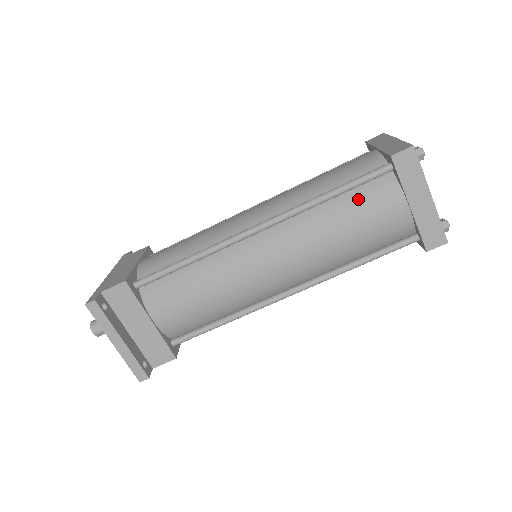
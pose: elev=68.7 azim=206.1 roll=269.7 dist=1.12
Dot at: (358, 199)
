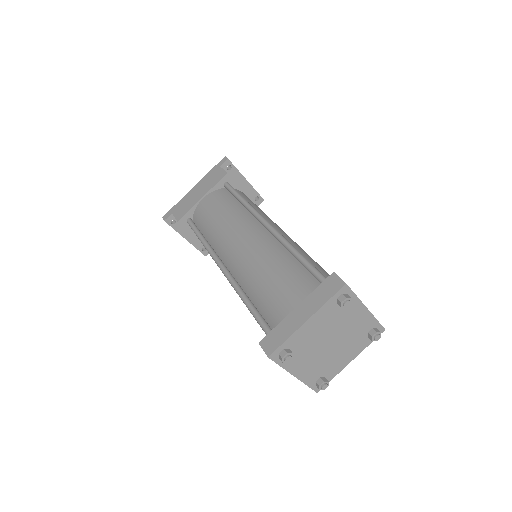
Dot at: occluded
